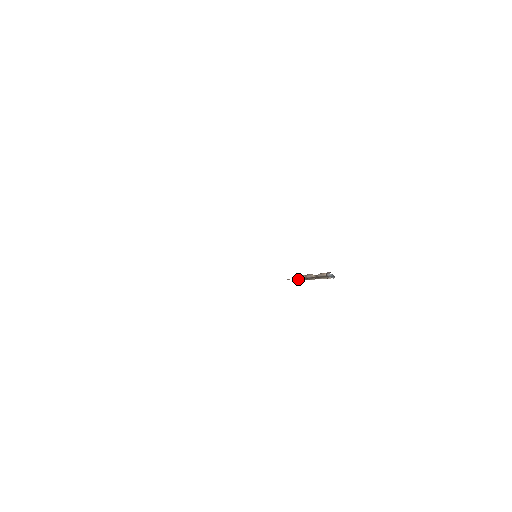
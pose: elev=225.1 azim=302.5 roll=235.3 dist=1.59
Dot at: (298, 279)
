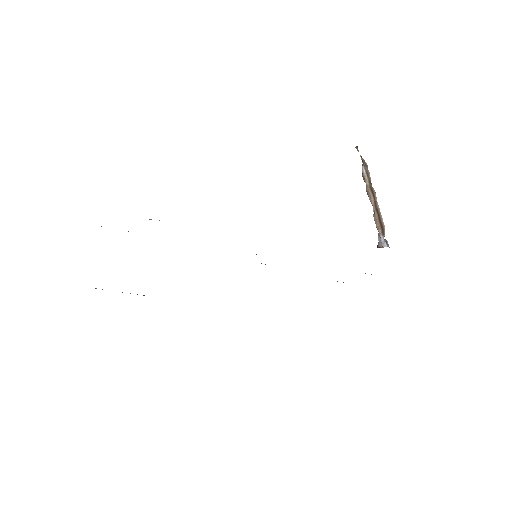
Dot at: (363, 169)
